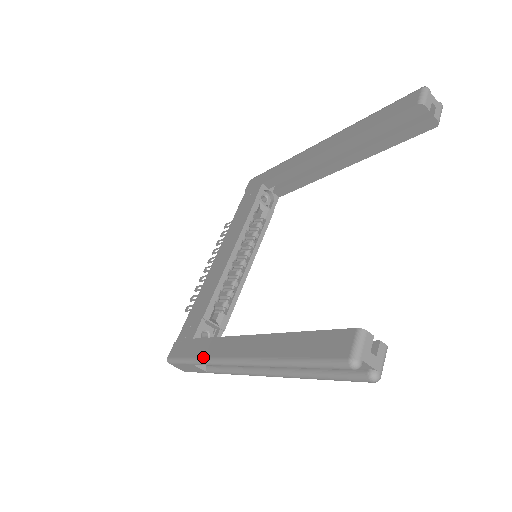
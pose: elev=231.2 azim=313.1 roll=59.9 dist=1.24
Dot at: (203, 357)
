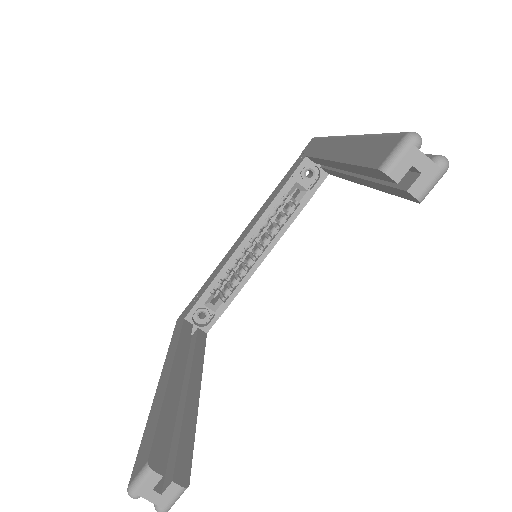
Dot at: (168, 349)
